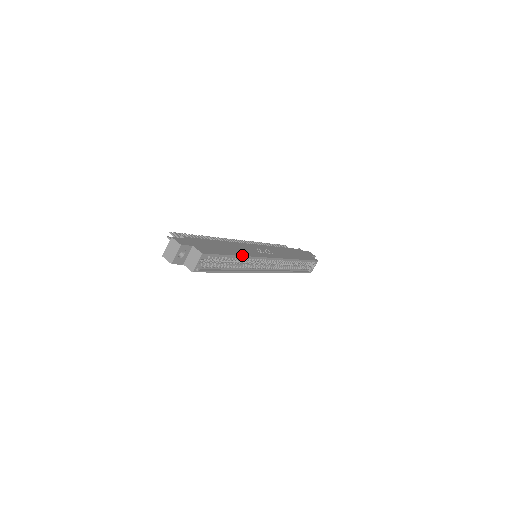
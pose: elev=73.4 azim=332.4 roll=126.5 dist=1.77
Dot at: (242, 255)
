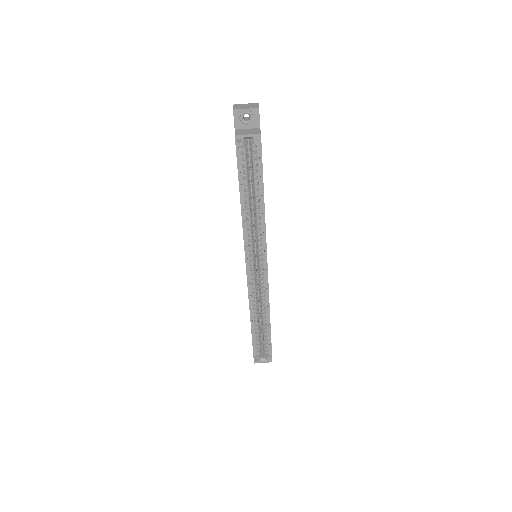
Dot at: occluded
